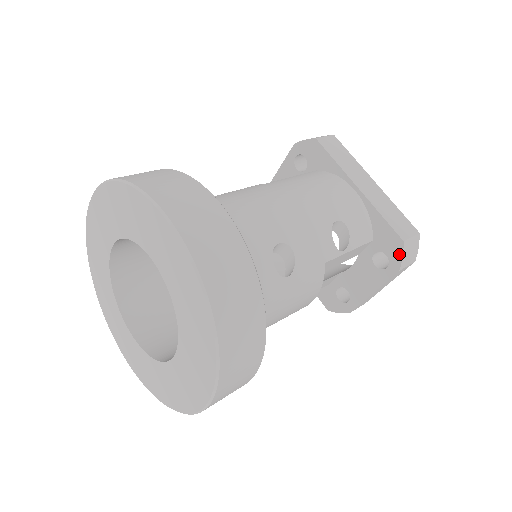
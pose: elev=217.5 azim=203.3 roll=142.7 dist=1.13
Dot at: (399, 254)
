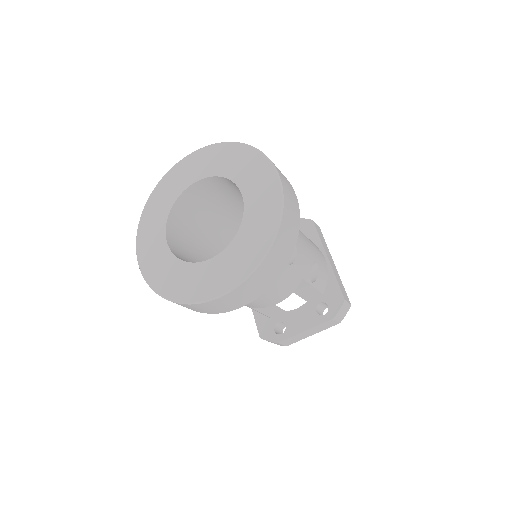
Dot at: (338, 307)
